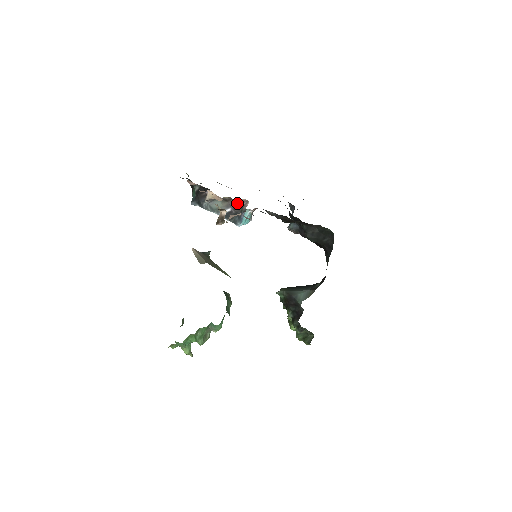
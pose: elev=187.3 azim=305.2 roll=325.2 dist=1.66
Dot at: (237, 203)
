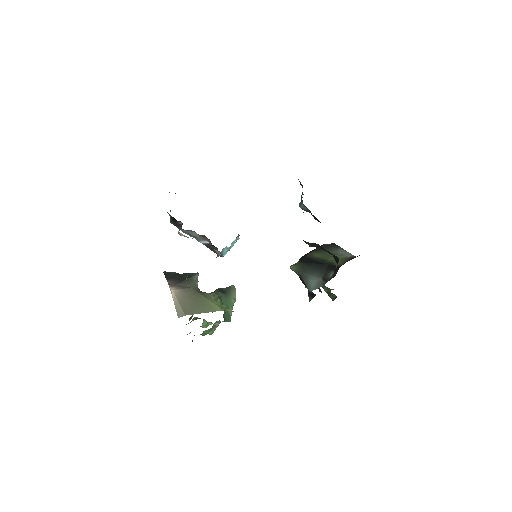
Dot at: occluded
